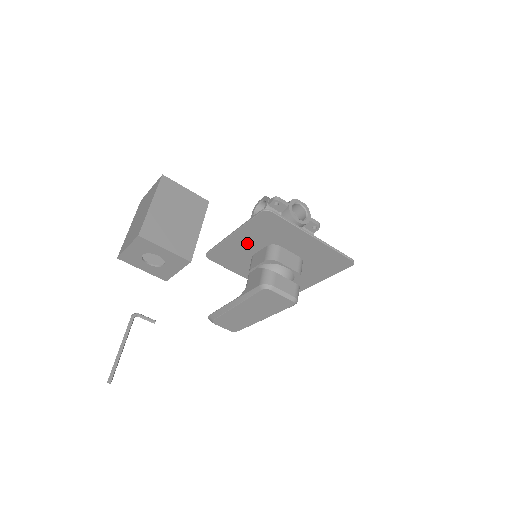
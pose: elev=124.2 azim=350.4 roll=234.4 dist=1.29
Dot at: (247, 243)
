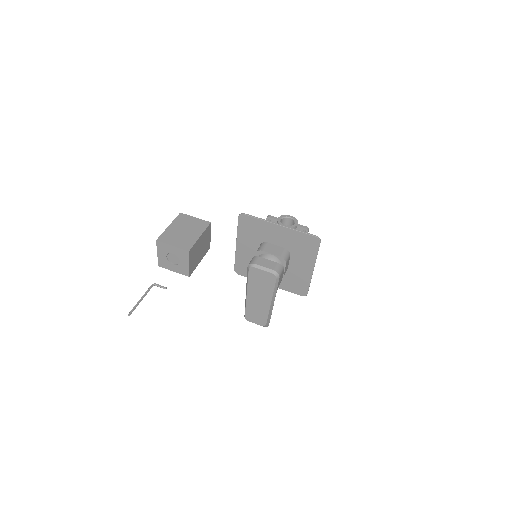
Dot at: (248, 249)
